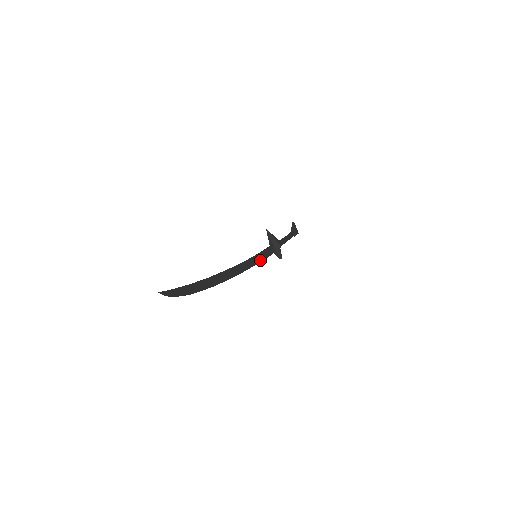
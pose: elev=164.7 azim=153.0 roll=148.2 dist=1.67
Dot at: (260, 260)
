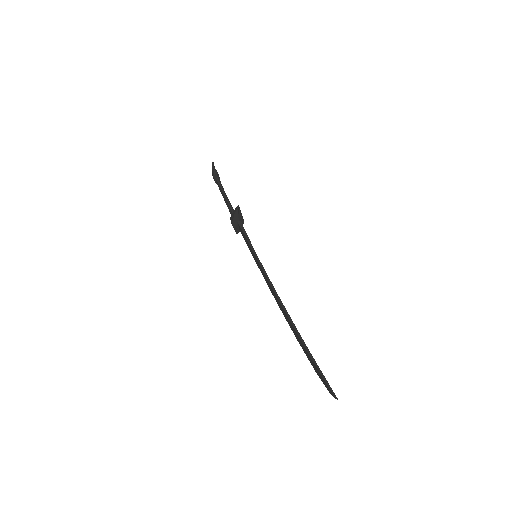
Dot at: (254, 257)
